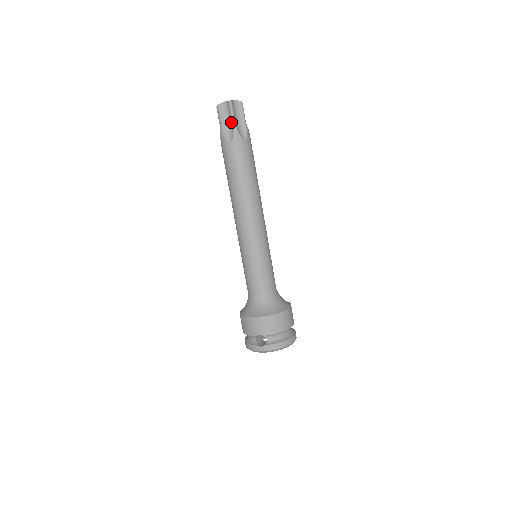
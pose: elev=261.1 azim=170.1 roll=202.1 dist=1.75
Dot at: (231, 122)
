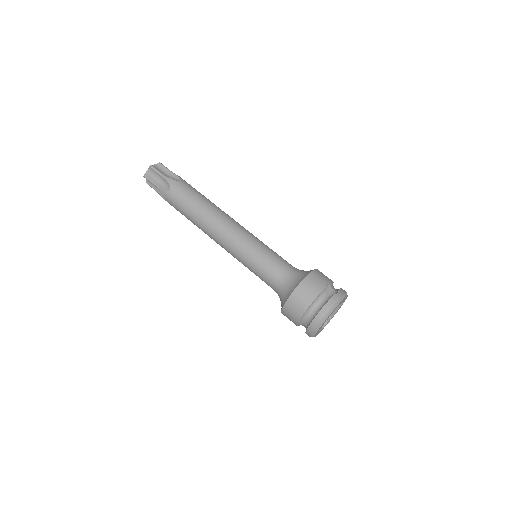
Dot at: (169, 173)
